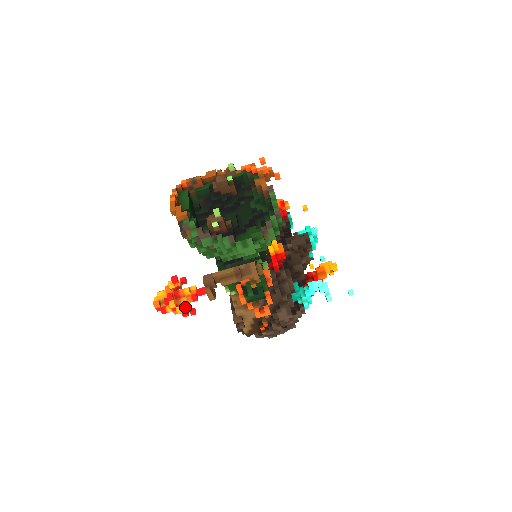
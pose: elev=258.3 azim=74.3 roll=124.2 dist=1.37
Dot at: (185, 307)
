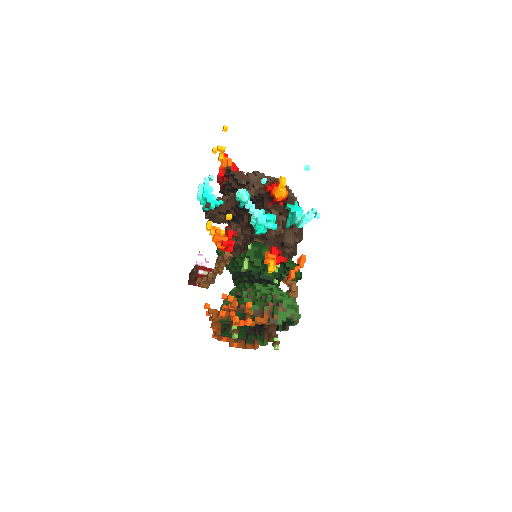
Dot at: occluded
